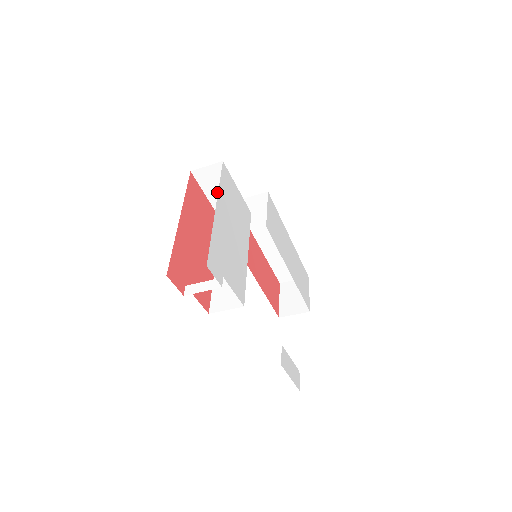
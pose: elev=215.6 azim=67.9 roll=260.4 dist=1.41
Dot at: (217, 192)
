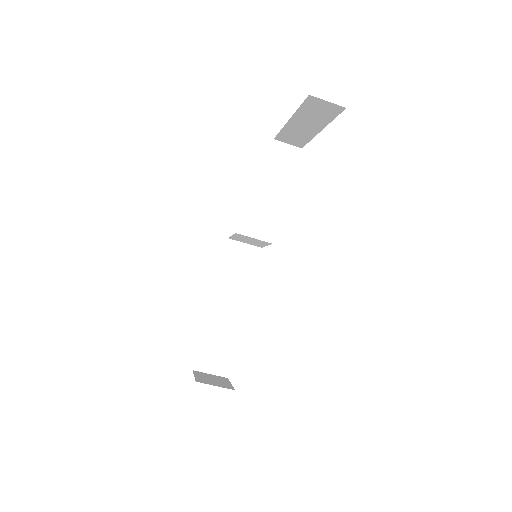
Dot at: (277, 170)
